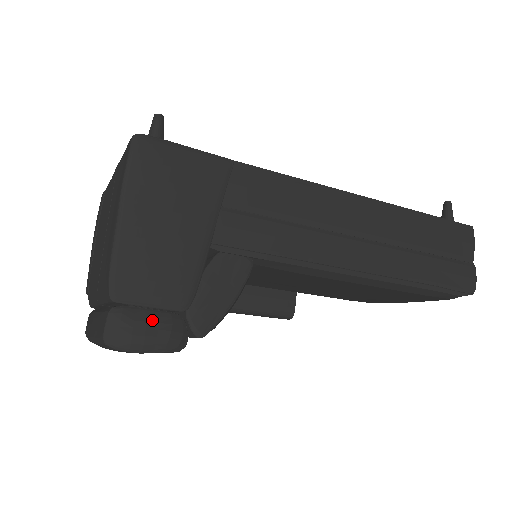
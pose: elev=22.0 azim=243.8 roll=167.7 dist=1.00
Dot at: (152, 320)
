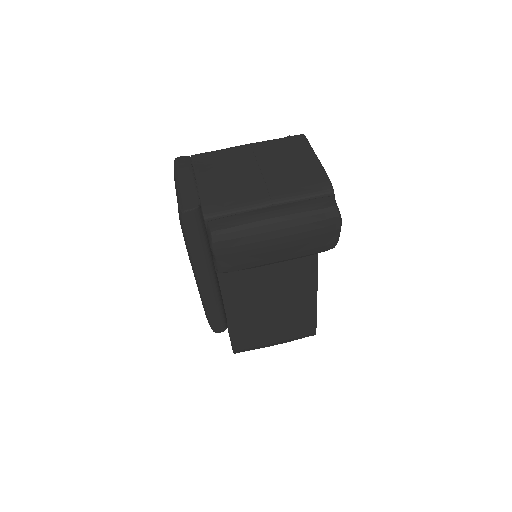
Dot at: occluded
